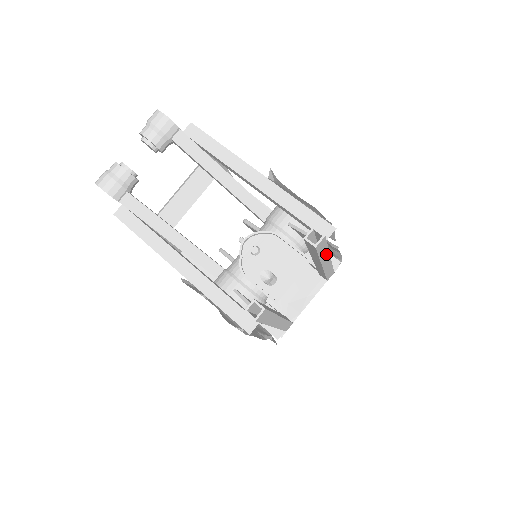
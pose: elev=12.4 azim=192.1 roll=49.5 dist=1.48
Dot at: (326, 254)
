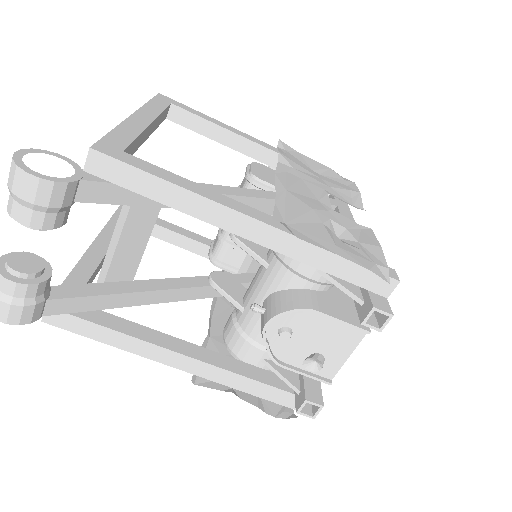
Dot at: occluded
